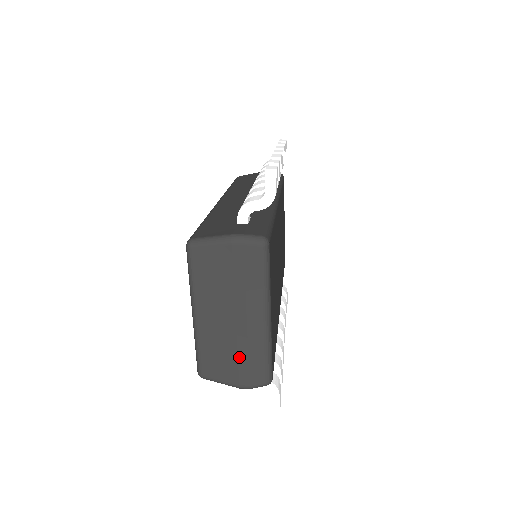
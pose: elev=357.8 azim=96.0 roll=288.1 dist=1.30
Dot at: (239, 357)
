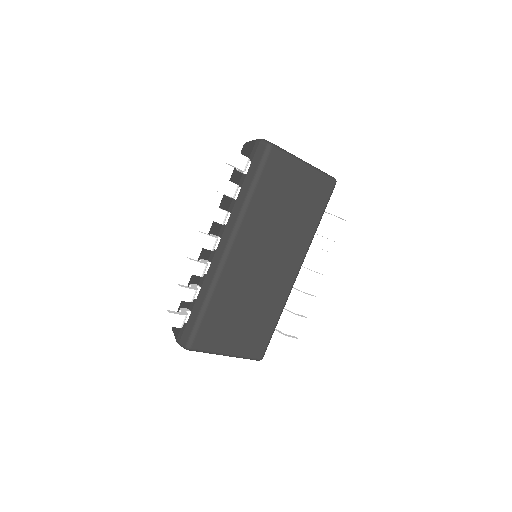
Dot at: occluded
